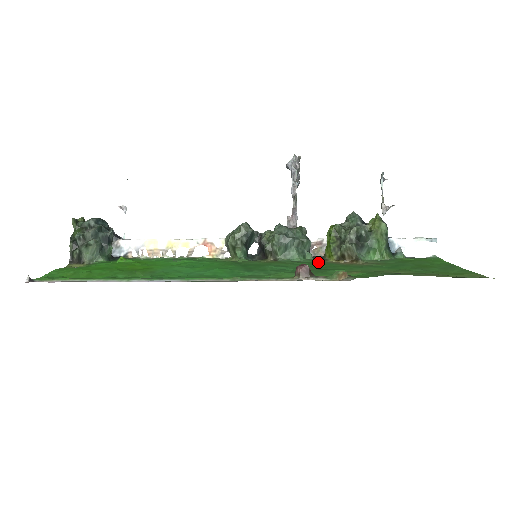
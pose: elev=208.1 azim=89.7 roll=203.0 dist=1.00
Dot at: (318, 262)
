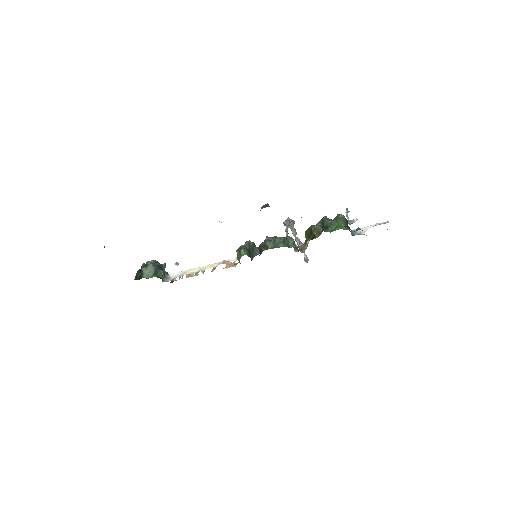
Dot at: occluded
